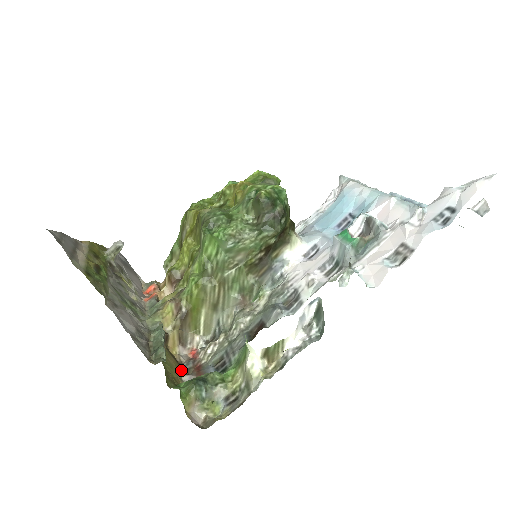
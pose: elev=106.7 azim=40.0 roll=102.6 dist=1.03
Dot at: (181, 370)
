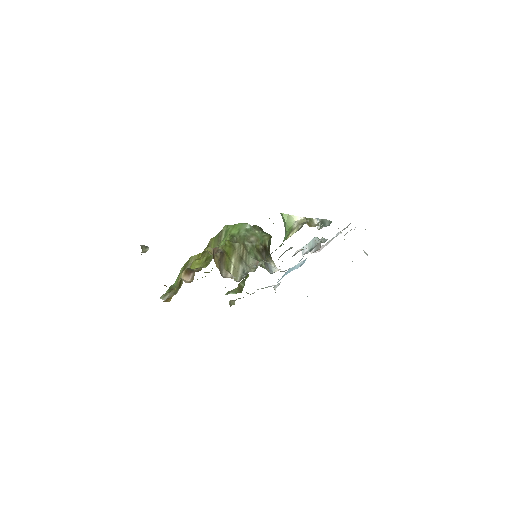
Dot at: occluded
